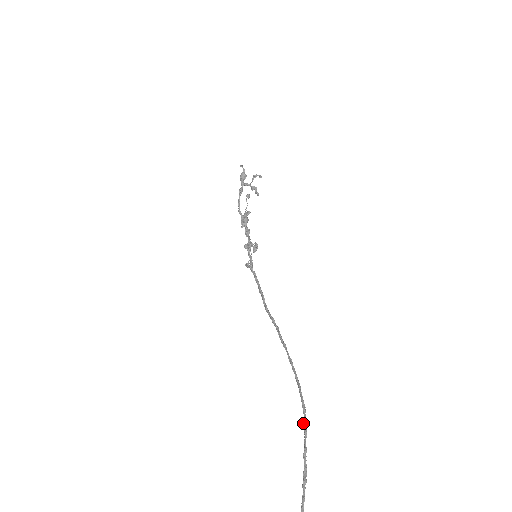
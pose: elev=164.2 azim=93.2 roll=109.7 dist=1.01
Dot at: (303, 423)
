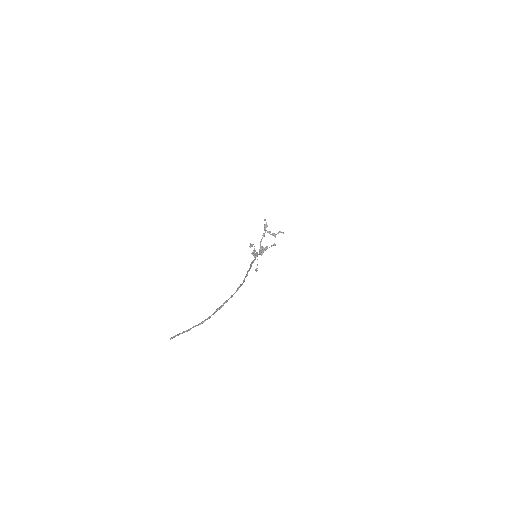
Dot at: (233, 294)
